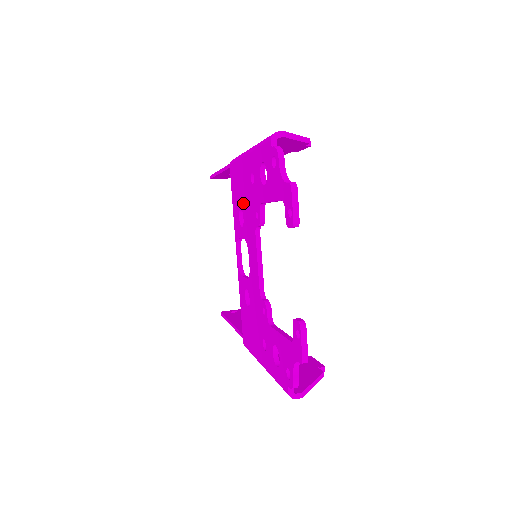
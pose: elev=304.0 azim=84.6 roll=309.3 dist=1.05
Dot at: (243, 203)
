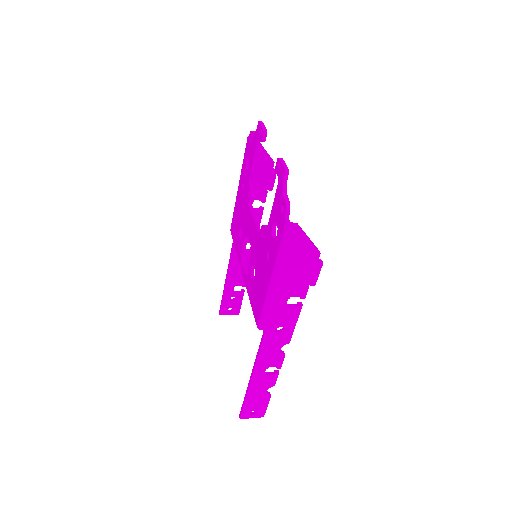
Dot at: (240, 219)
